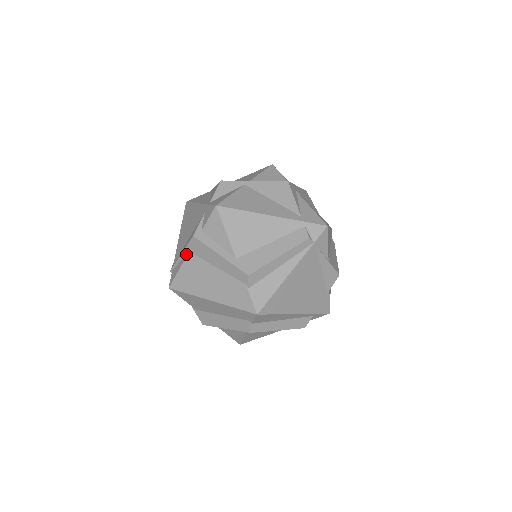
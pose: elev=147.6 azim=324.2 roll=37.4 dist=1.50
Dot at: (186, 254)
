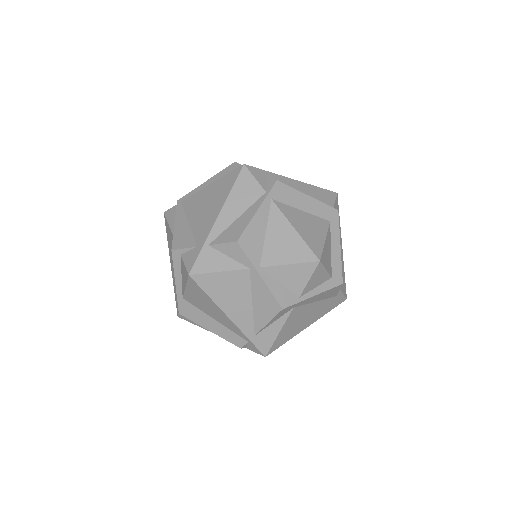
Dot at: occluded
